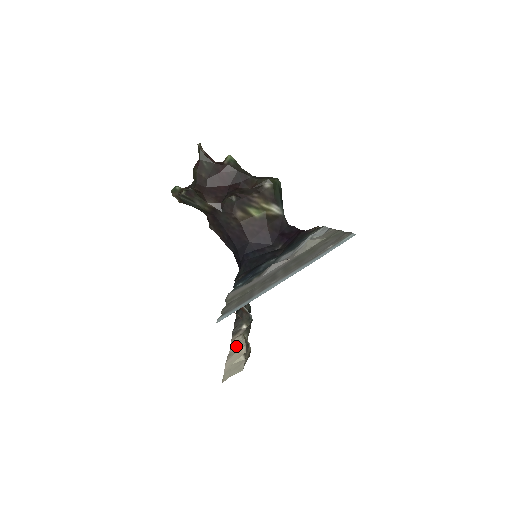
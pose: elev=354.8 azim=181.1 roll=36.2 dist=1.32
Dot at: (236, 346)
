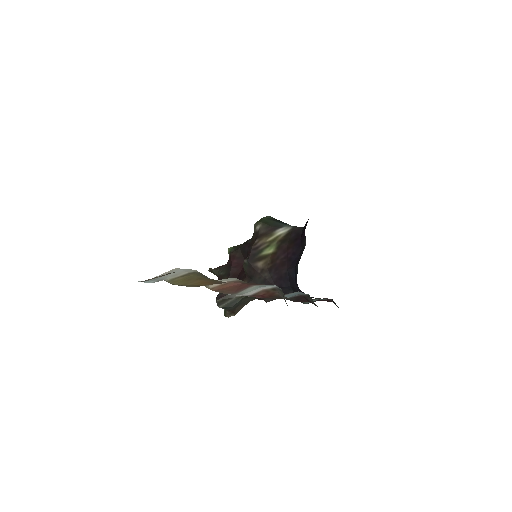
Dot at: occluded
